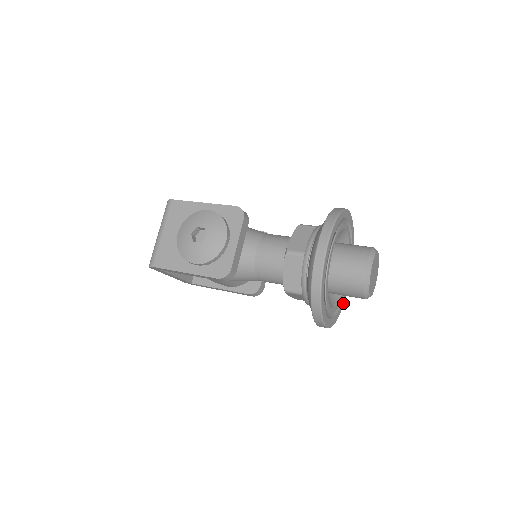
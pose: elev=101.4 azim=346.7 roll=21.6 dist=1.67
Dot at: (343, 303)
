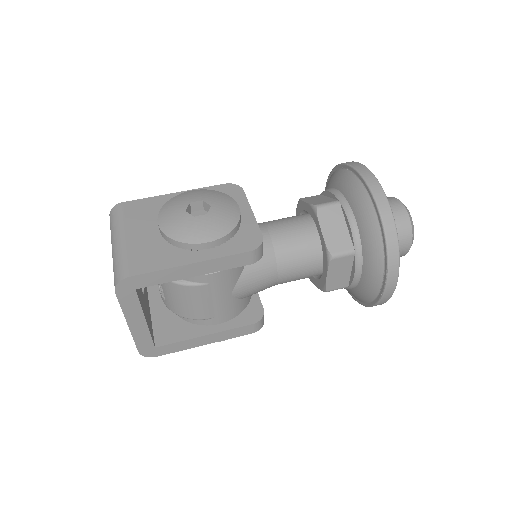
Dot at: occluded
